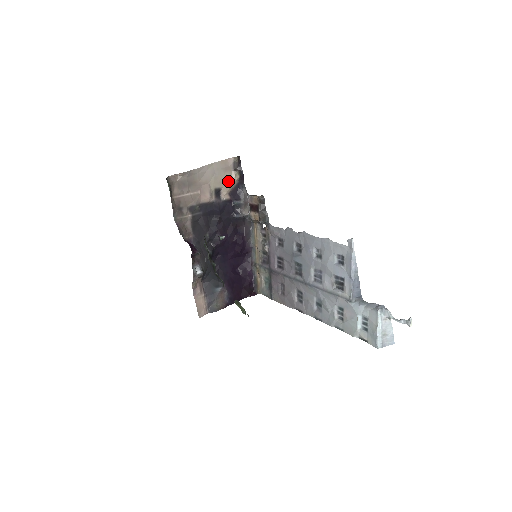
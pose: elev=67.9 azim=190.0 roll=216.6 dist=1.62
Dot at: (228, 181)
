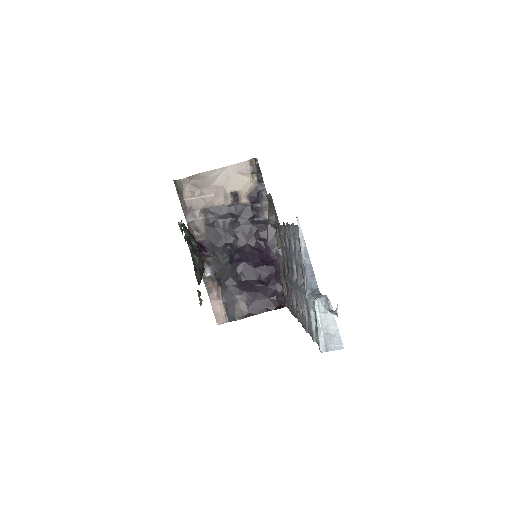
Dot at: (245, 184)
